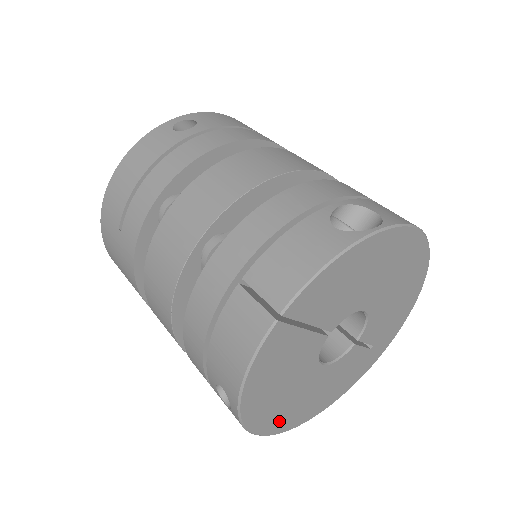
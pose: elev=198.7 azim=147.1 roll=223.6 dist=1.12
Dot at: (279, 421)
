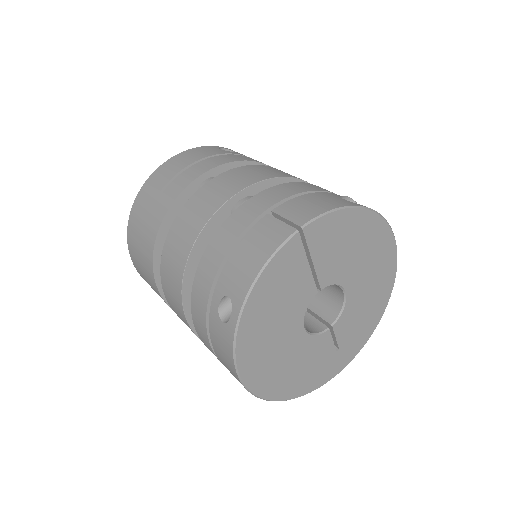
Dot at: (255, 369)
